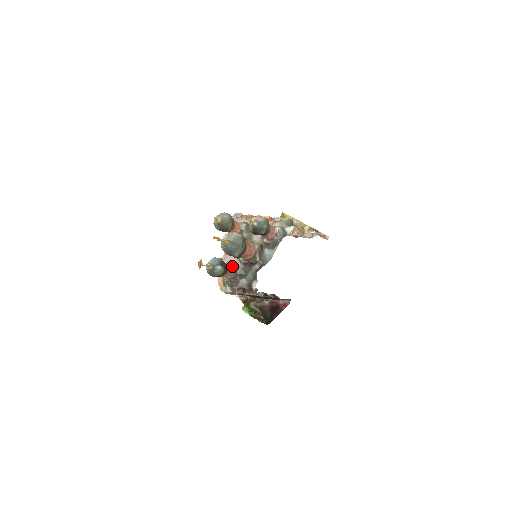
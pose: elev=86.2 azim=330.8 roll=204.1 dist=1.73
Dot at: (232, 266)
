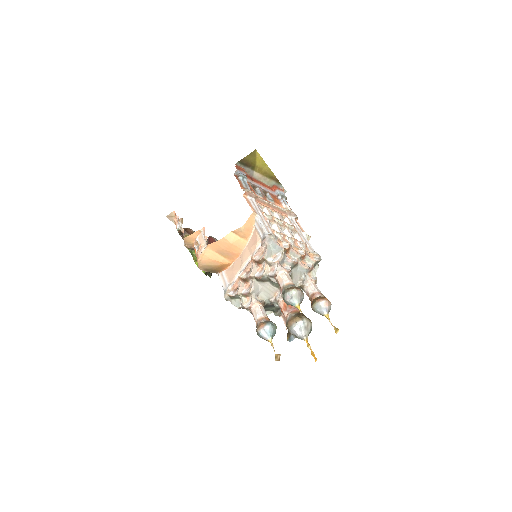
Dot at: (263, 307)
